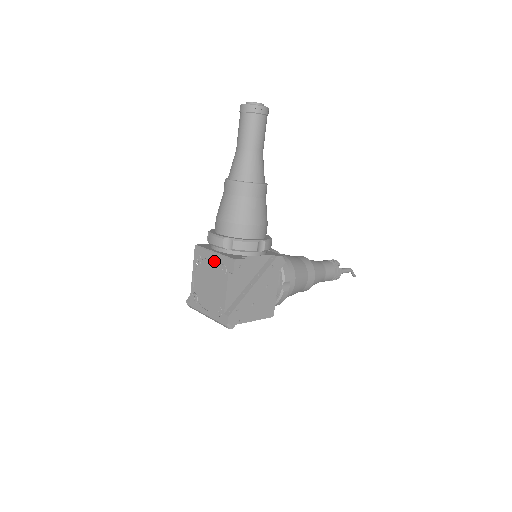
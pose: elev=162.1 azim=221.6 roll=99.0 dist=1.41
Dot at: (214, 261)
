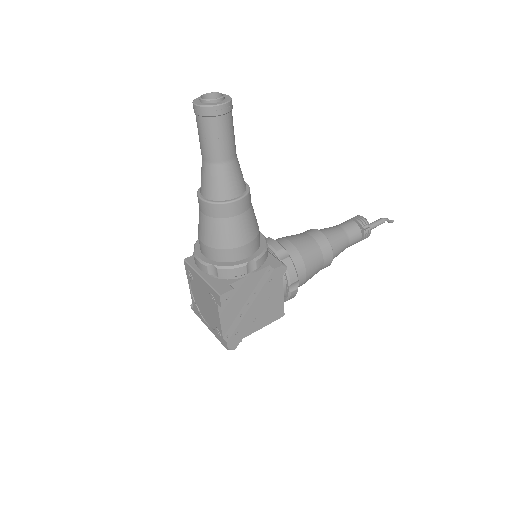
Dot at: (203, 285)
